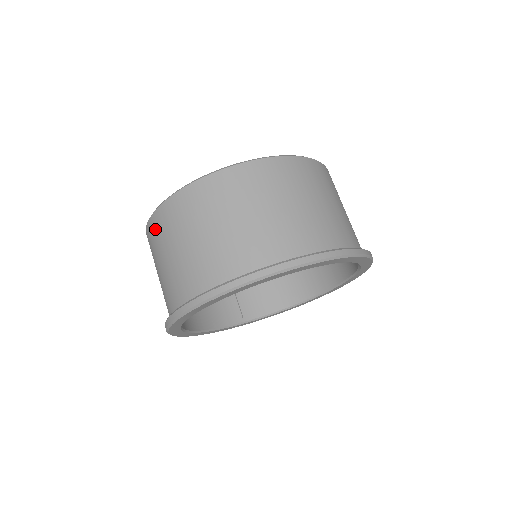
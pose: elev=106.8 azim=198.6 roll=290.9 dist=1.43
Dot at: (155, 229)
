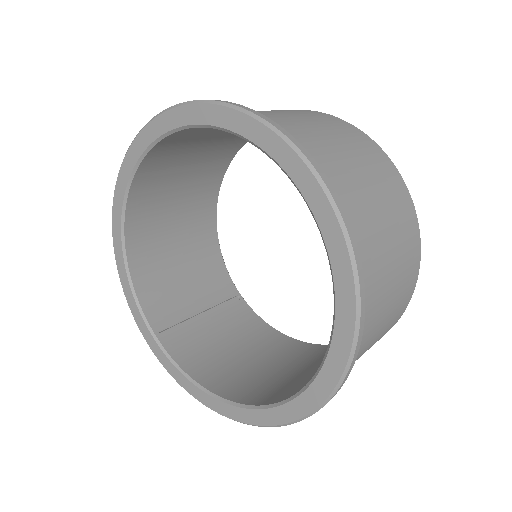
Dot at: occluded
